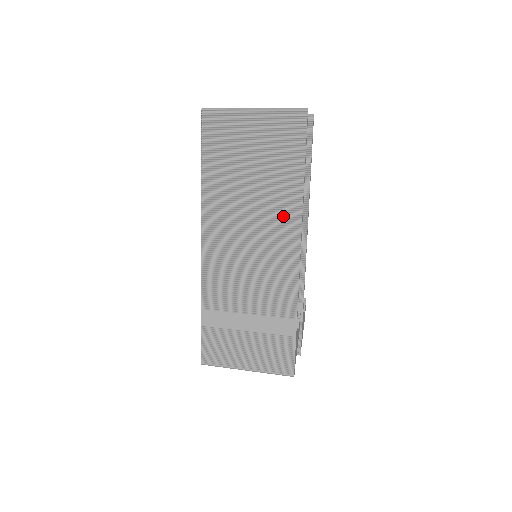
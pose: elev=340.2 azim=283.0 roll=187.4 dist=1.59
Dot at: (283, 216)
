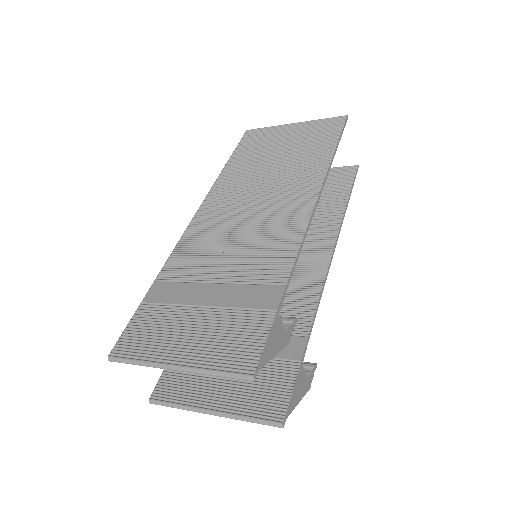
Dot at: (300, 184)
